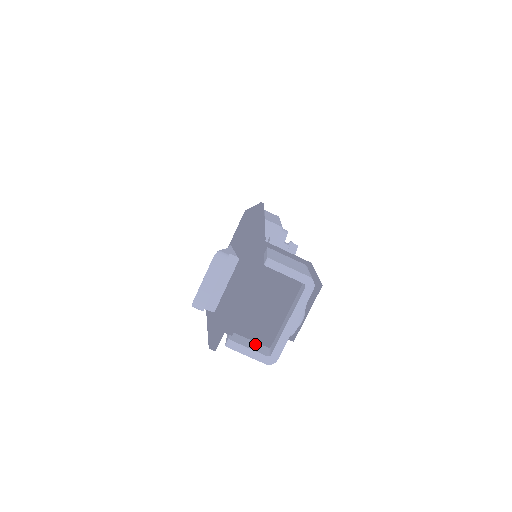
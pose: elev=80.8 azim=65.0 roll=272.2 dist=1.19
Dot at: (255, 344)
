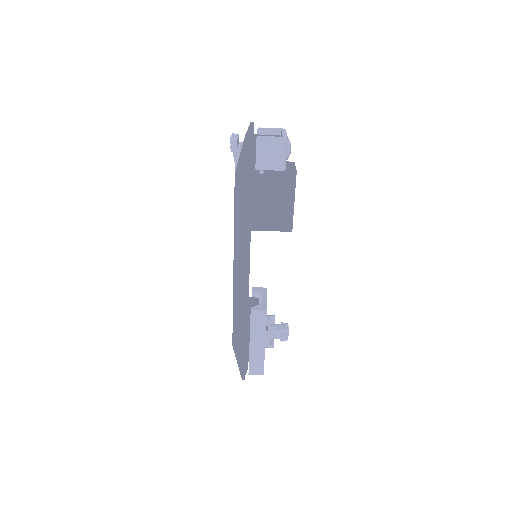
Dot at: (273, 146)
